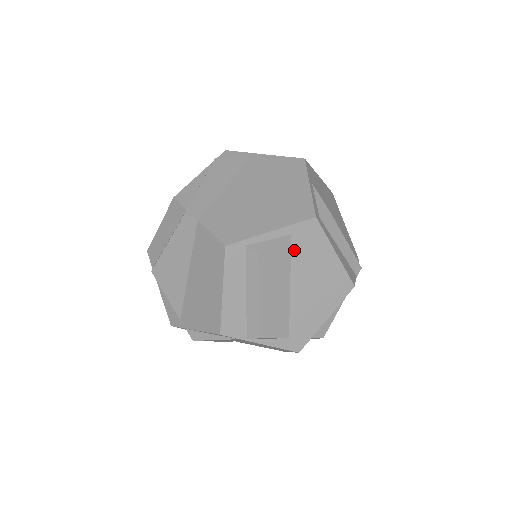
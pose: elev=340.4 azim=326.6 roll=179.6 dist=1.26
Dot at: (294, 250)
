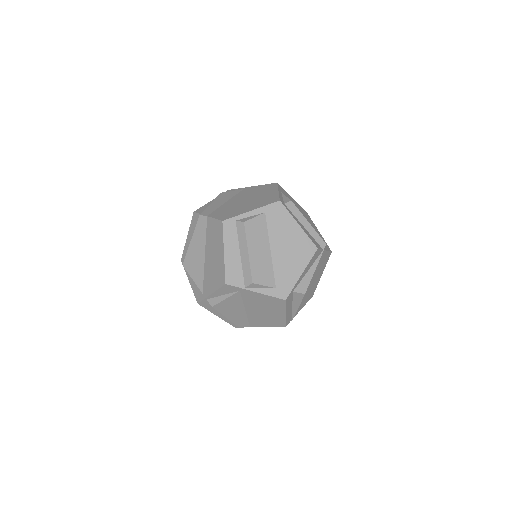
Dot at: (269, 223)
